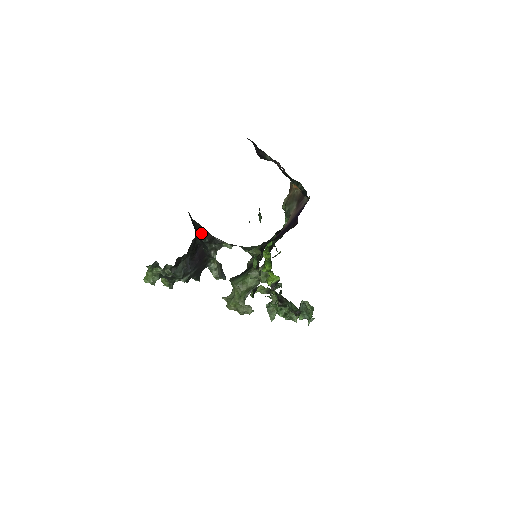
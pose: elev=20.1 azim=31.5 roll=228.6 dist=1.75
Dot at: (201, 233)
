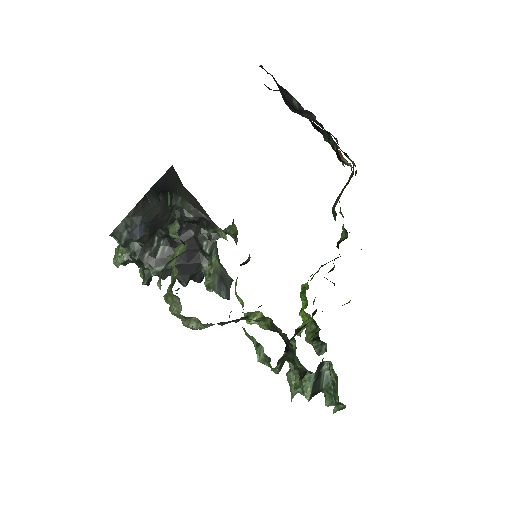
Dot at: (185, 203)
